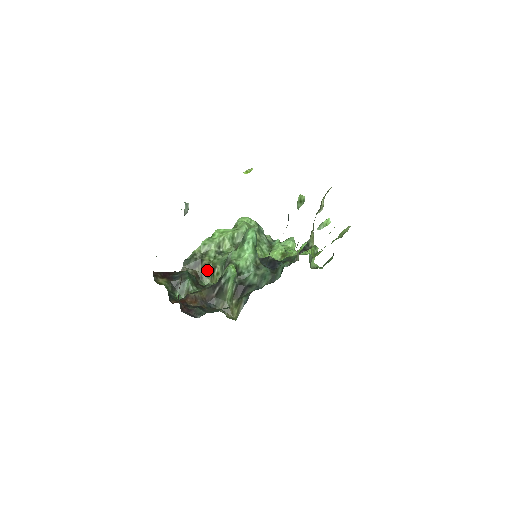
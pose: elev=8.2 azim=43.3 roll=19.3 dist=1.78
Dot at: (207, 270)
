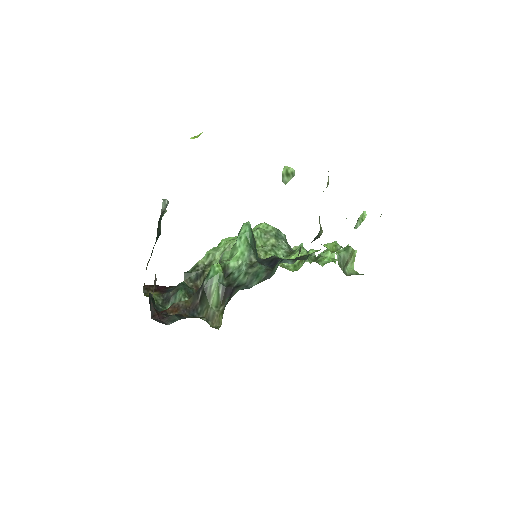
Dot at: occluded
